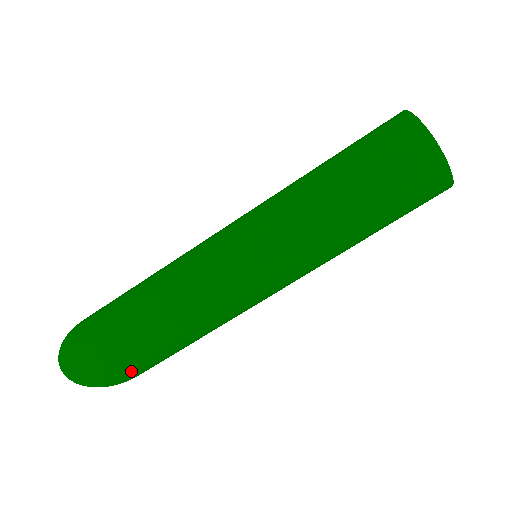
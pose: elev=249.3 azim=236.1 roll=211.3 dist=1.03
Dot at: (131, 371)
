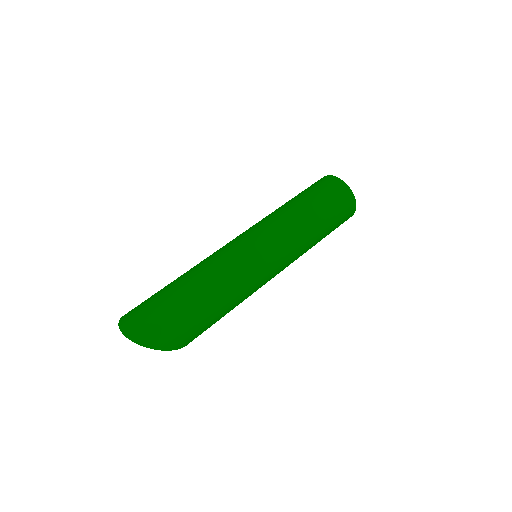
Dot at: (180, 334)
